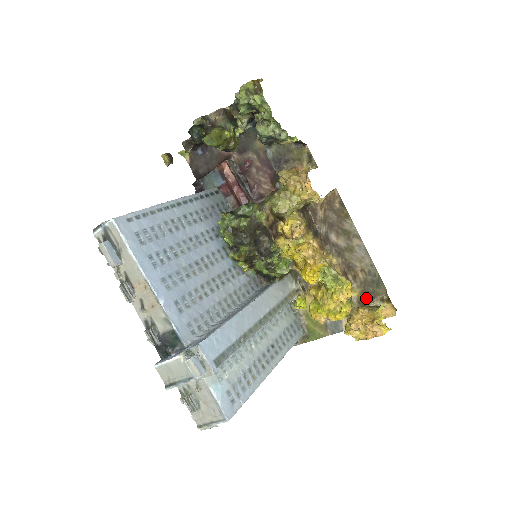
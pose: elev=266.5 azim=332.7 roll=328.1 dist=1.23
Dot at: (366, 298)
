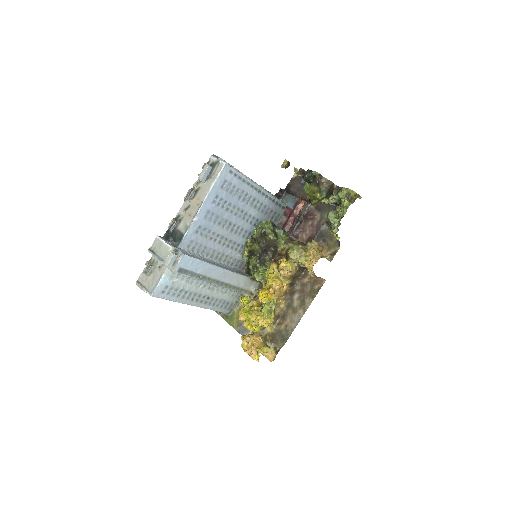
Dot at: (271, 338)
